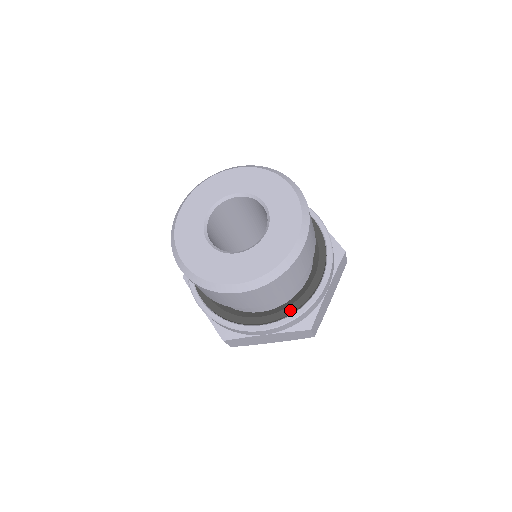
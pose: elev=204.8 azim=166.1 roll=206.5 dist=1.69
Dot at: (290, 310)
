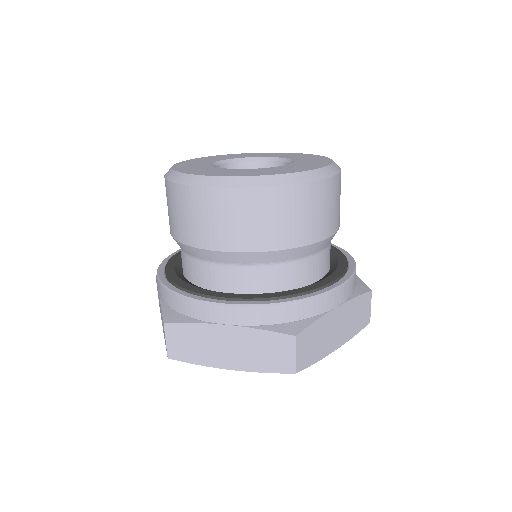
Dot at: (342, 267)
